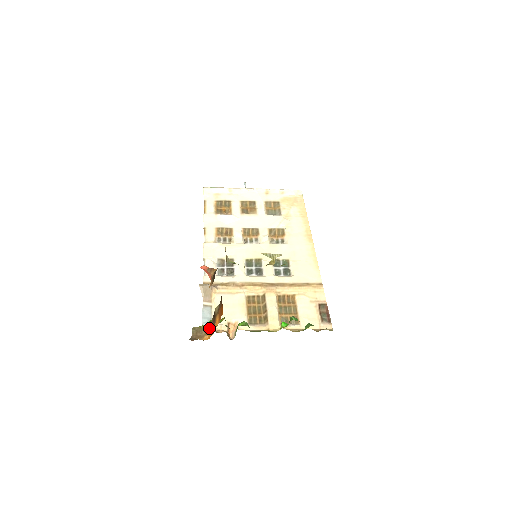
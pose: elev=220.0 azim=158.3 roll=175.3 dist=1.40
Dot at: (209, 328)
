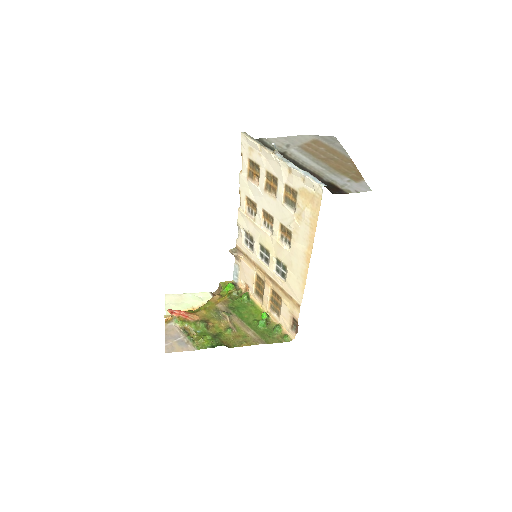
Dot at: occluded
